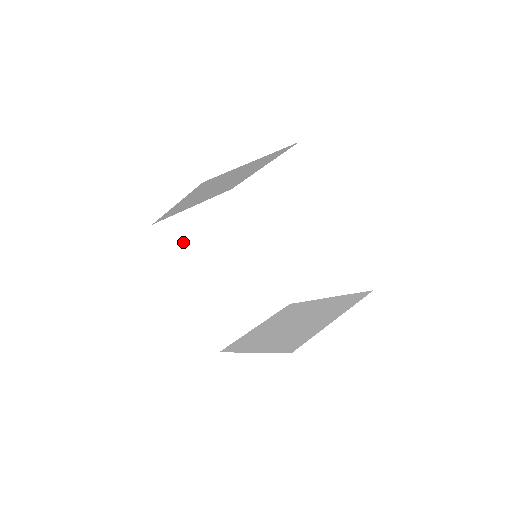
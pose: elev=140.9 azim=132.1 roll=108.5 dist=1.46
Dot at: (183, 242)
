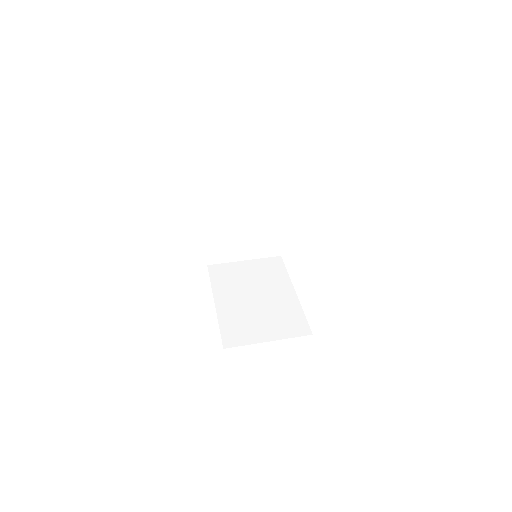
Dot at: (226, 277)
